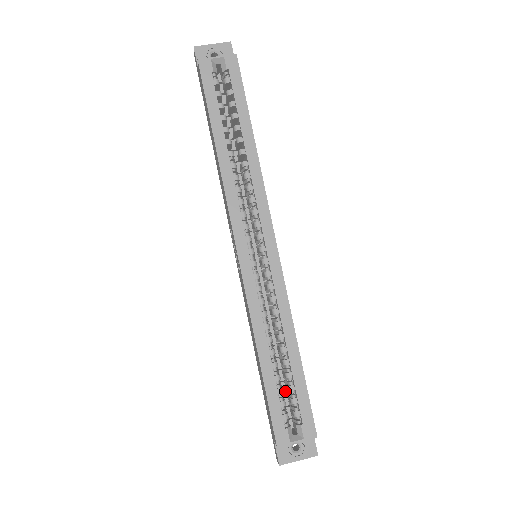
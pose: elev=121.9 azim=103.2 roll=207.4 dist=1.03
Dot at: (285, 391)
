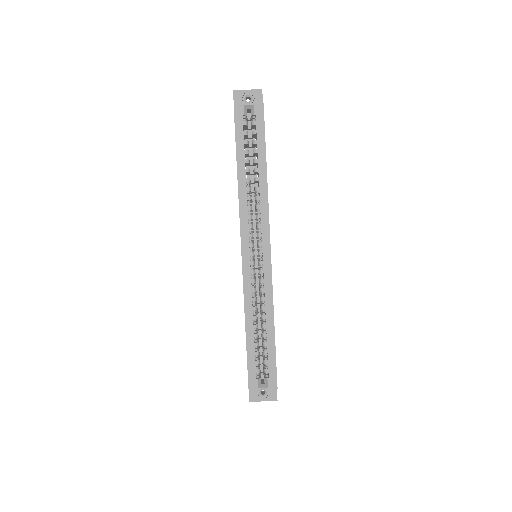
Dot at: occluded
